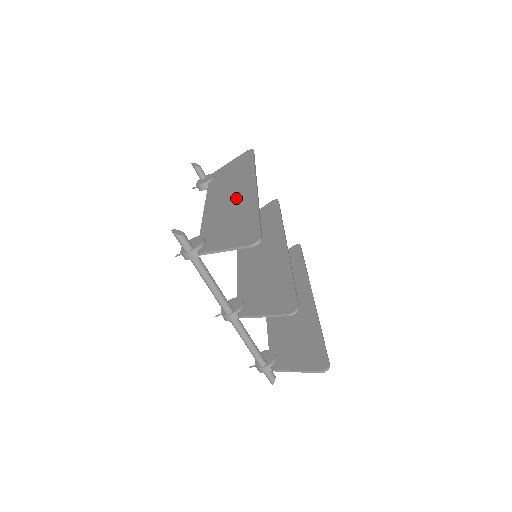
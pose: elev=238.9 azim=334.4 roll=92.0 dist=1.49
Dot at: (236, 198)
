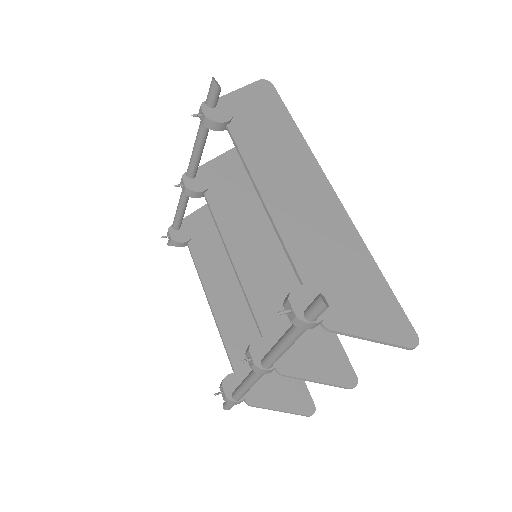
Dot at: (318, 210)
